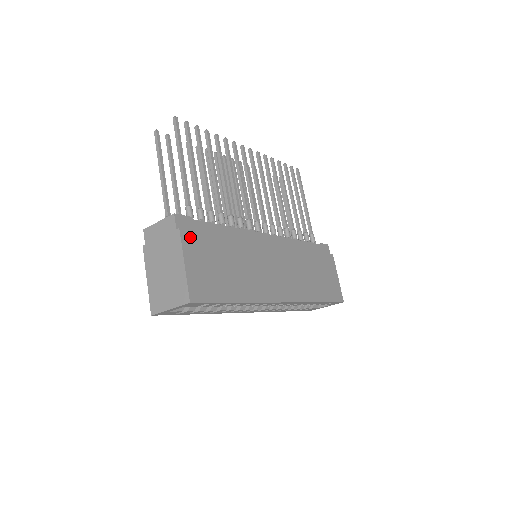
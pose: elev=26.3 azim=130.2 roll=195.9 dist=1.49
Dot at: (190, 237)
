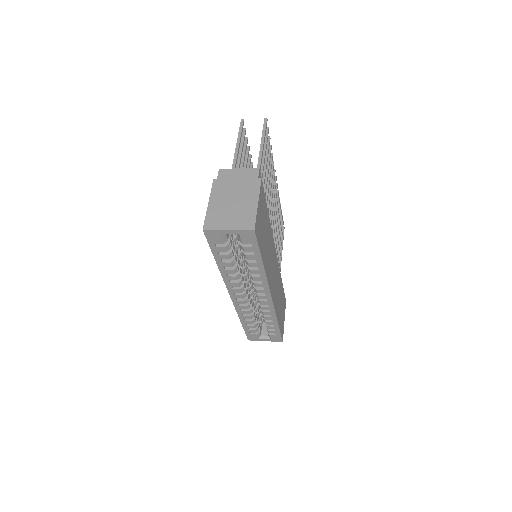
Dot at: (262, 191)
